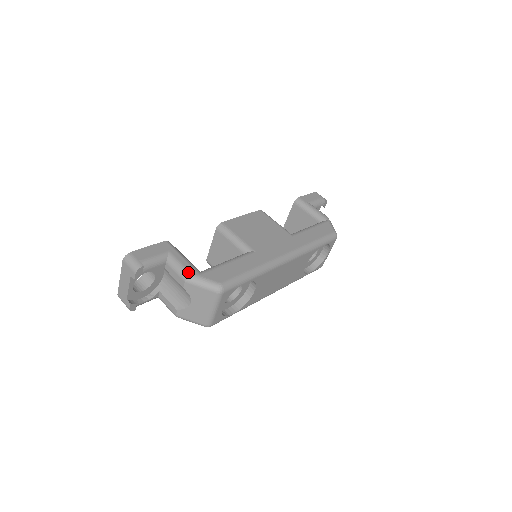
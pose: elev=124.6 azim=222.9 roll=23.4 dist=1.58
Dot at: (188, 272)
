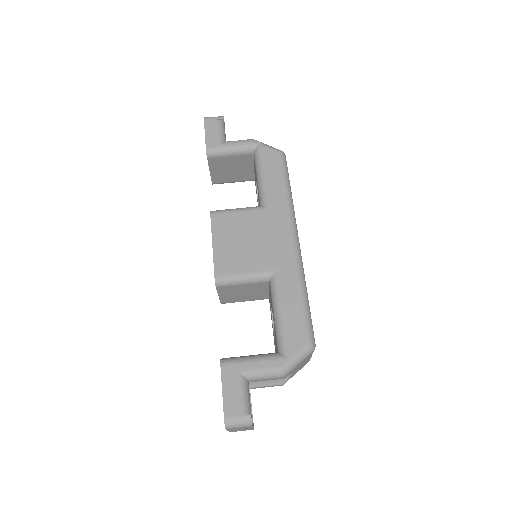
Dot at: (279, 369)
